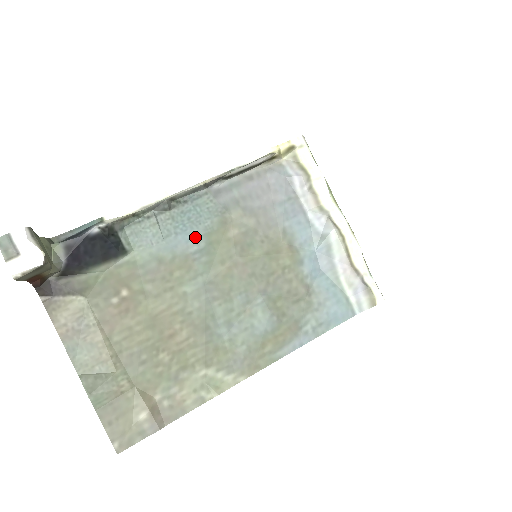
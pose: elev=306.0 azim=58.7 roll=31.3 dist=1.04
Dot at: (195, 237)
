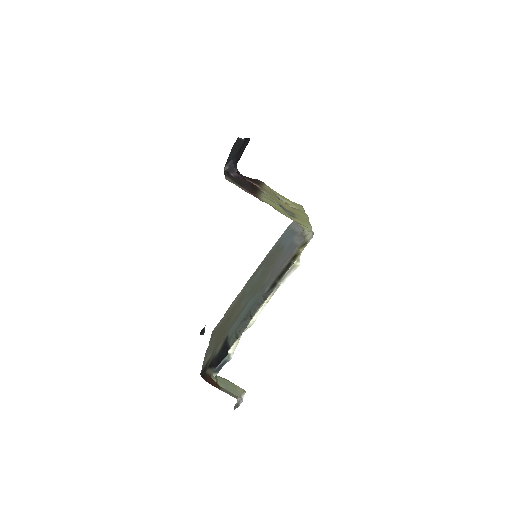
Dot at: (250, 302)
